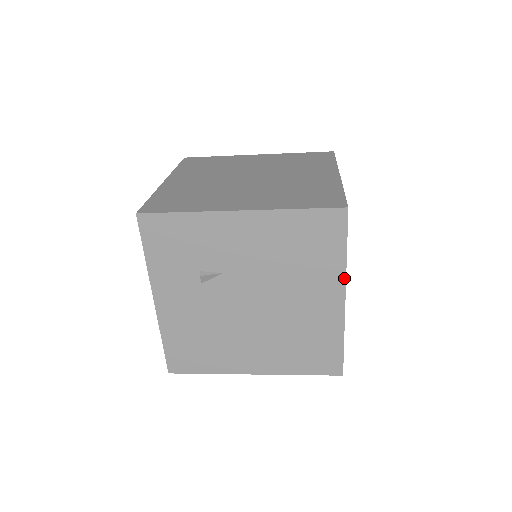
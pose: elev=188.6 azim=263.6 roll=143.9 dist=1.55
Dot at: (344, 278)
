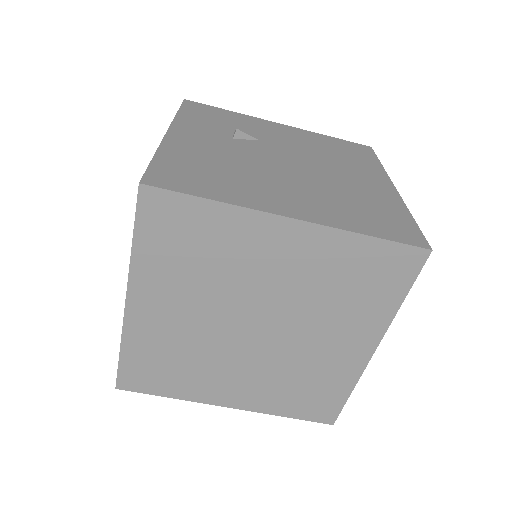
Dot at: (386, 175)
